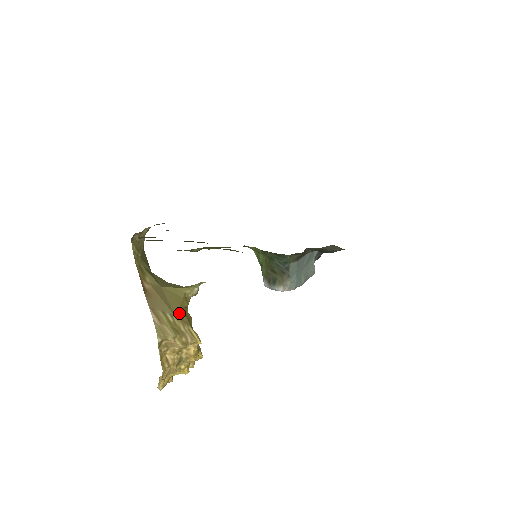
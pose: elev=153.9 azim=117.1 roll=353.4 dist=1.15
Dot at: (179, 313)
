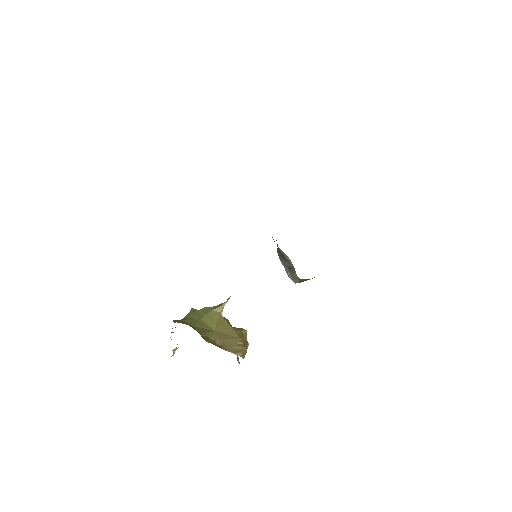
Dot at: (237, 333)
